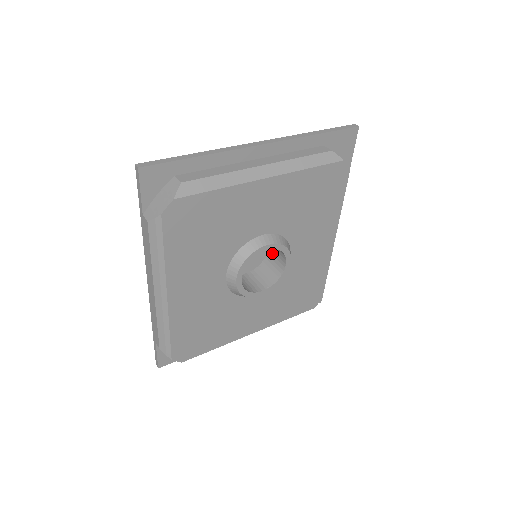
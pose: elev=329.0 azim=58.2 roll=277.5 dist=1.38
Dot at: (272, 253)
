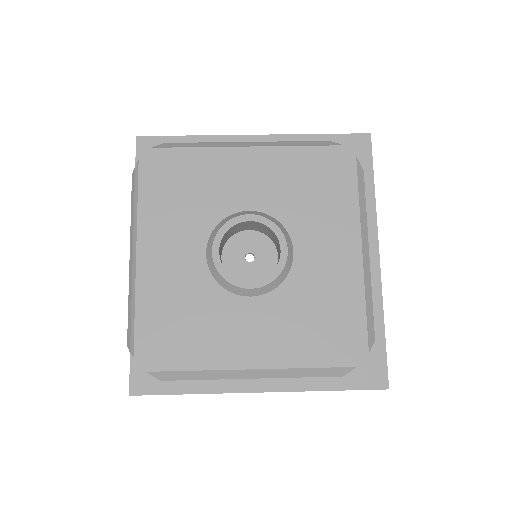
Dot at: (278, 258)
